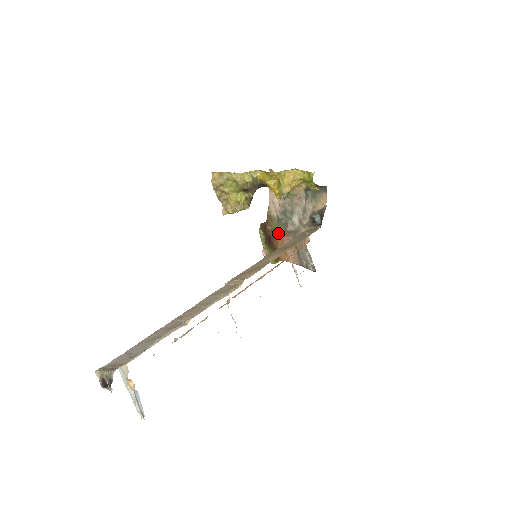
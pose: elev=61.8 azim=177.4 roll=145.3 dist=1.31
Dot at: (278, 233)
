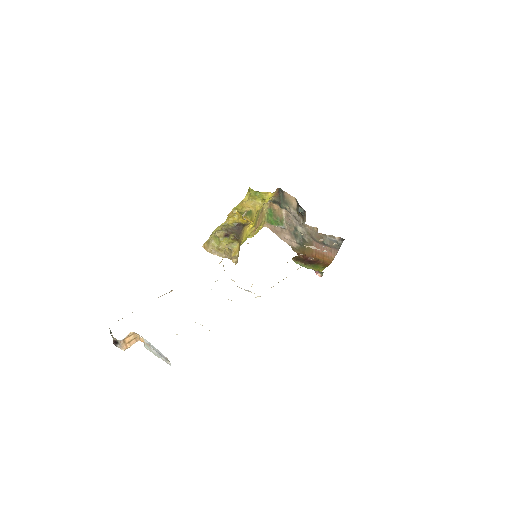
Dot at: (309, 251)
